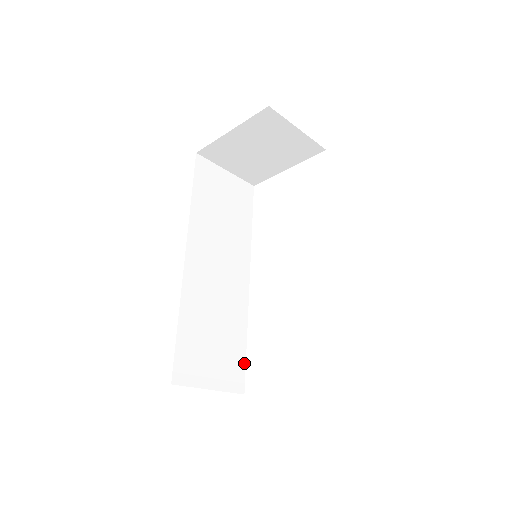
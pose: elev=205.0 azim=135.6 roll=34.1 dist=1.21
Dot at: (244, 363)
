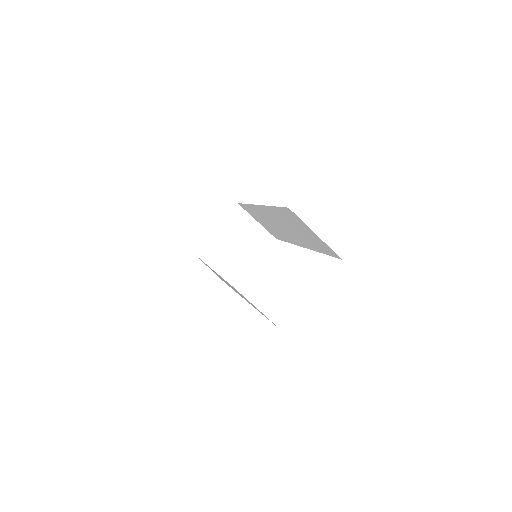
Dot at: (273, 323)
